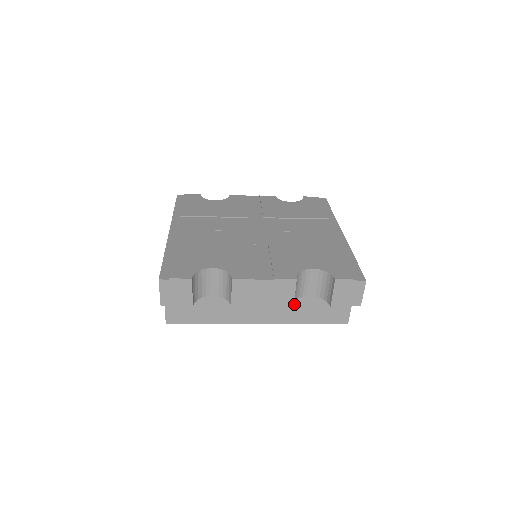
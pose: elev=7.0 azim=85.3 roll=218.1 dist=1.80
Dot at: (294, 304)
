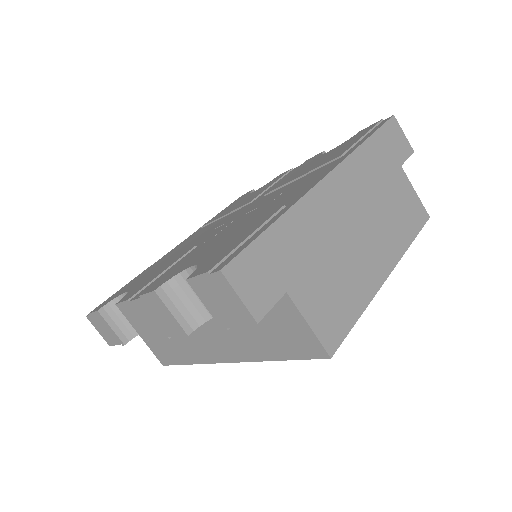
Dot at: (234, 328)
